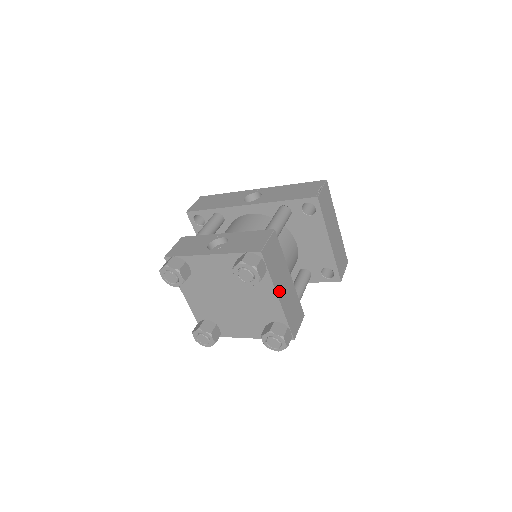
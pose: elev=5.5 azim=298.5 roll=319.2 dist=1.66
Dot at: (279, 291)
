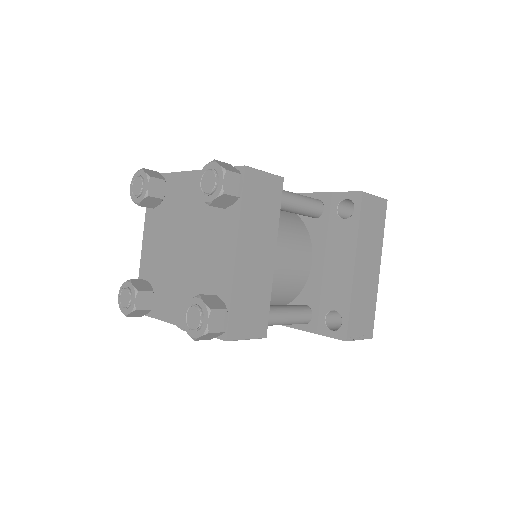
Dot at: (243, 246)
